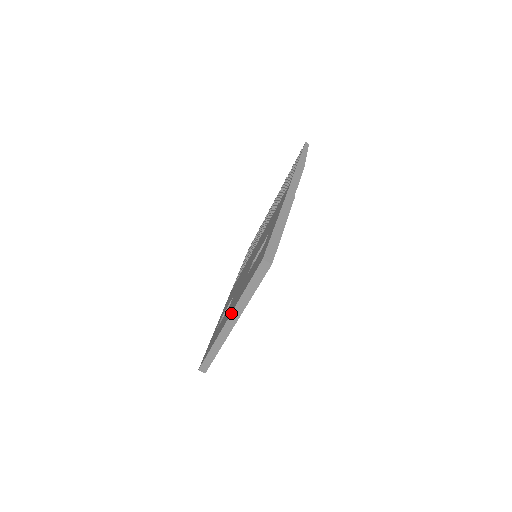
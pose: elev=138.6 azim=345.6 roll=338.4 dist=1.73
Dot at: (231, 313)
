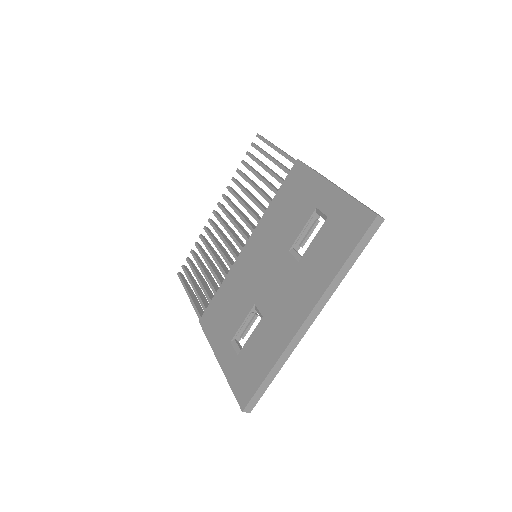
Dot at: (317, 303)
